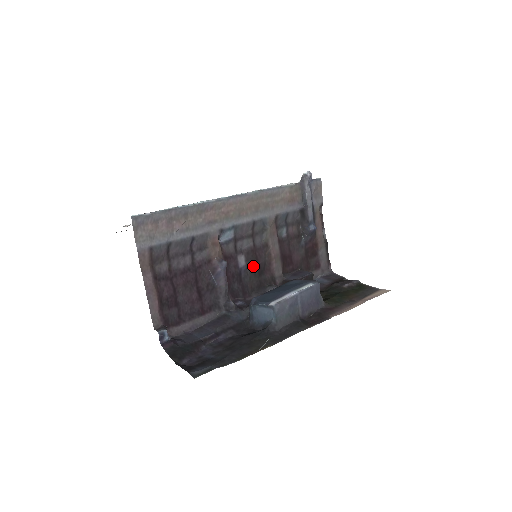
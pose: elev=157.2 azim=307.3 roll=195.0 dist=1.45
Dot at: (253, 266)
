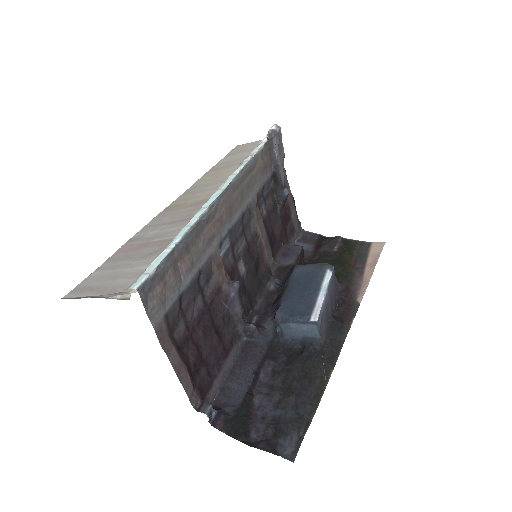
Dot at: (251, 267)
